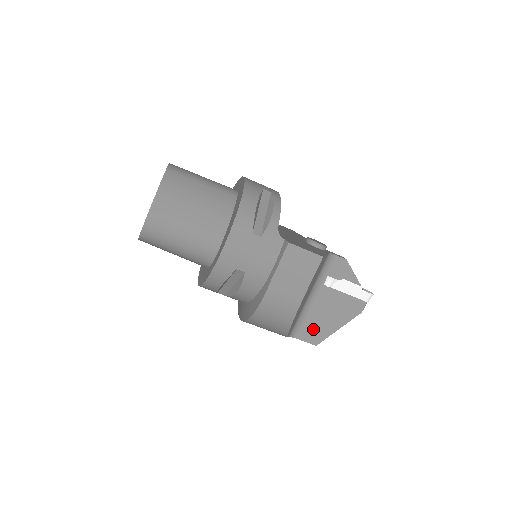
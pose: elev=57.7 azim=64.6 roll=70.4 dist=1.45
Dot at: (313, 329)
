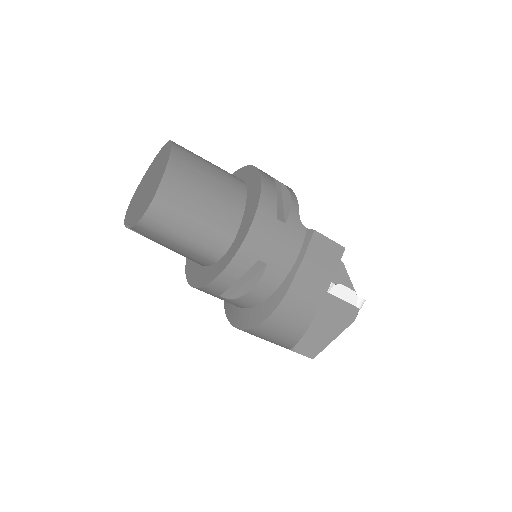
Dot at: (310, 340)
